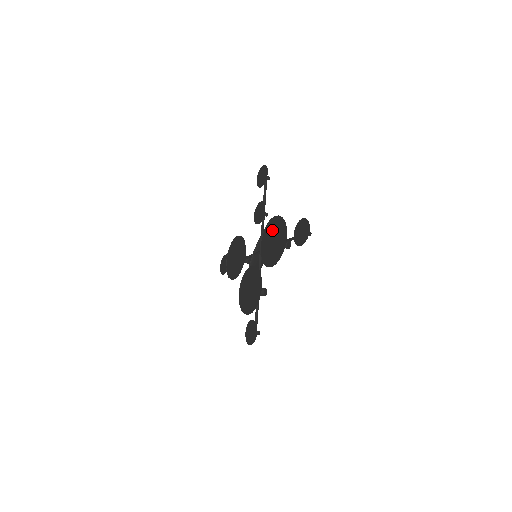
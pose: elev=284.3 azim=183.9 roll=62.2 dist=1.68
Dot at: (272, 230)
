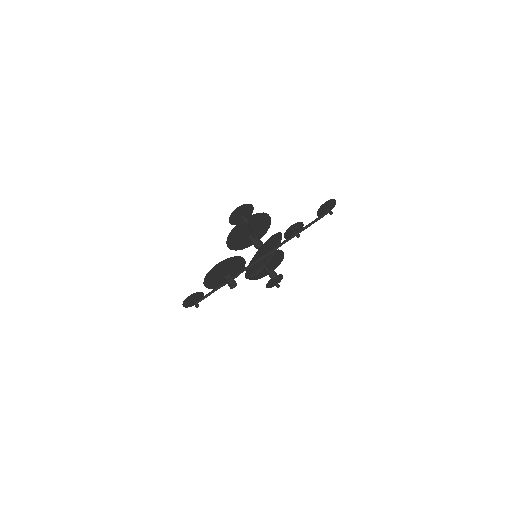
Dot at: (260, 226)
